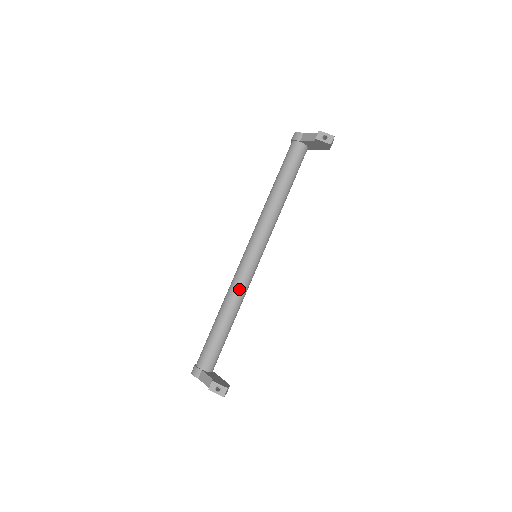
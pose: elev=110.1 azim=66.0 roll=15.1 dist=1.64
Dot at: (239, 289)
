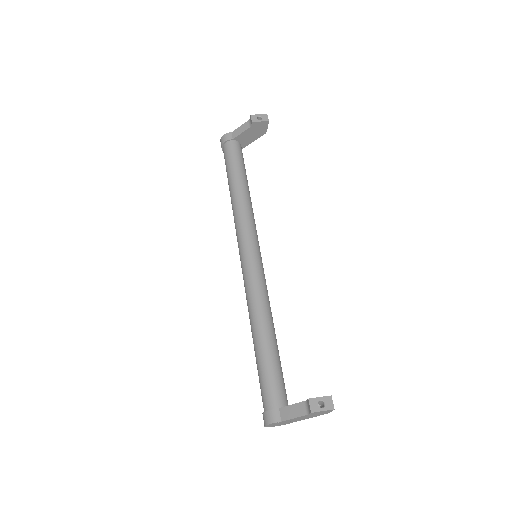
Dot at: (262, 294)
